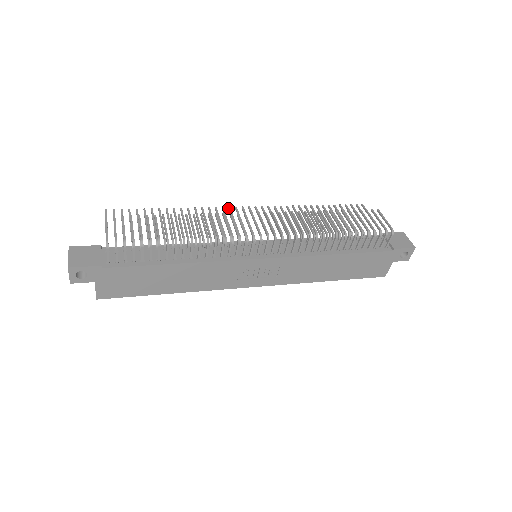
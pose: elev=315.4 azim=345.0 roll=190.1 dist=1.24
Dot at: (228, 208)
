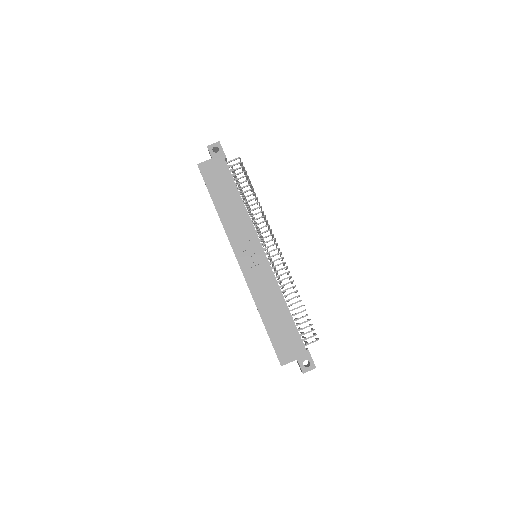
Dot at: occluded
